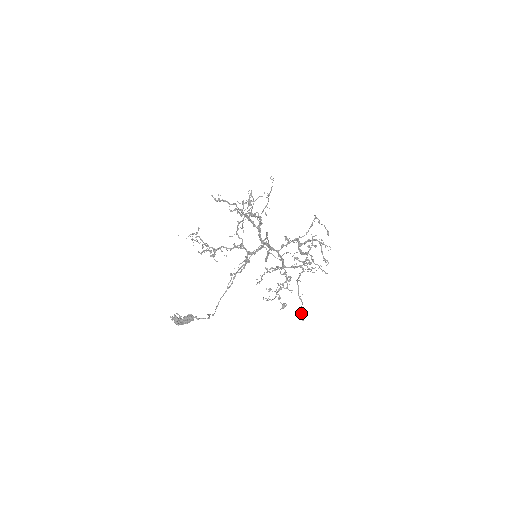
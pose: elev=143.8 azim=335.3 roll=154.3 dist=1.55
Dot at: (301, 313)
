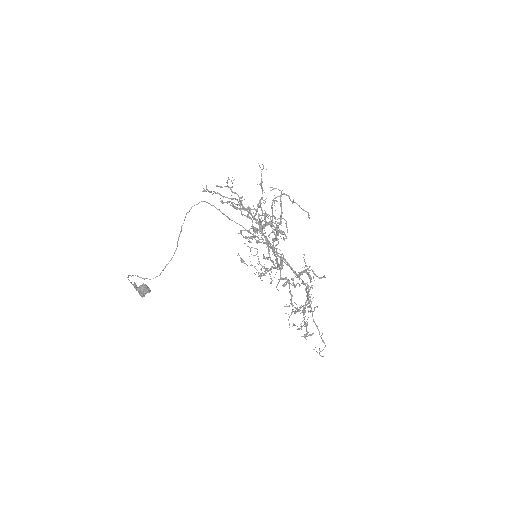
Dot at: occluded
